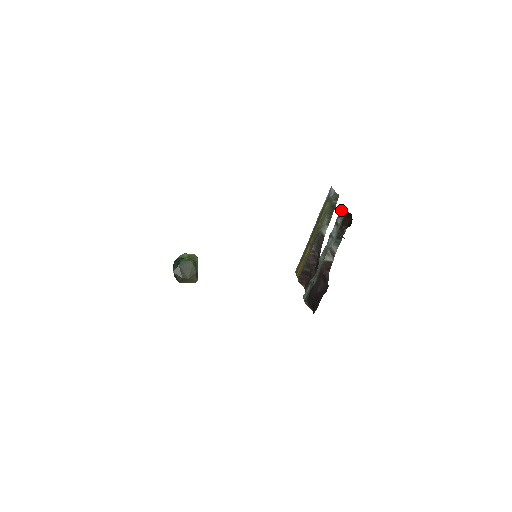
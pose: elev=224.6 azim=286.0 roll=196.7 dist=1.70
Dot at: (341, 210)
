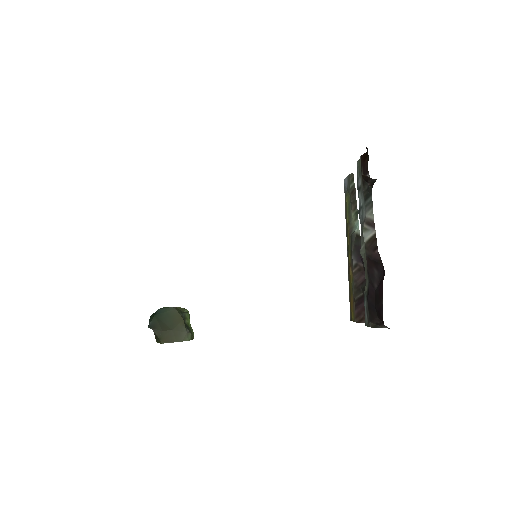
Dot at: occluded
